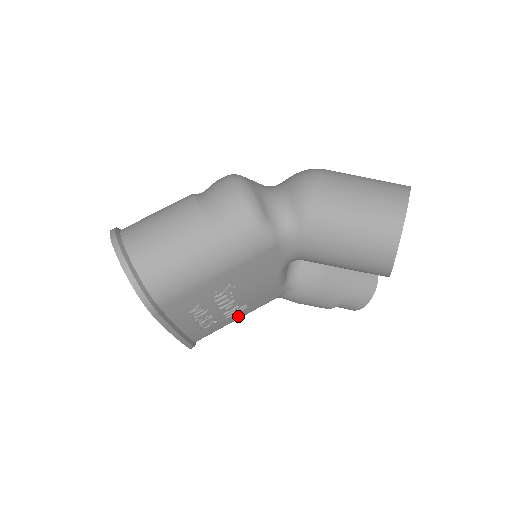
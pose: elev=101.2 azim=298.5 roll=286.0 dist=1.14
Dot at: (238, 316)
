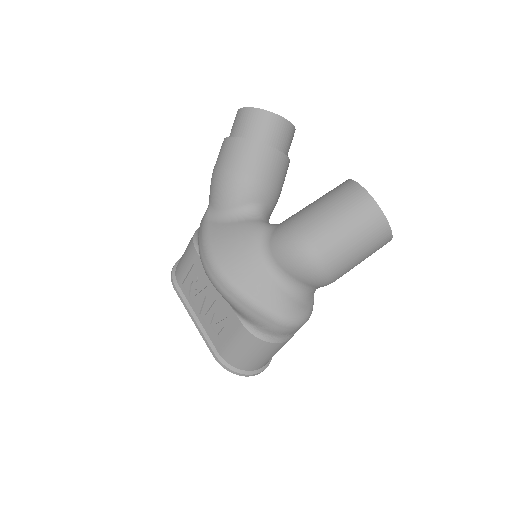
Dot at: occluded
